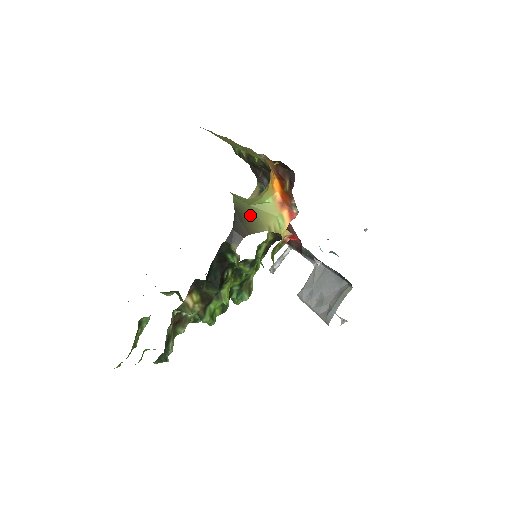
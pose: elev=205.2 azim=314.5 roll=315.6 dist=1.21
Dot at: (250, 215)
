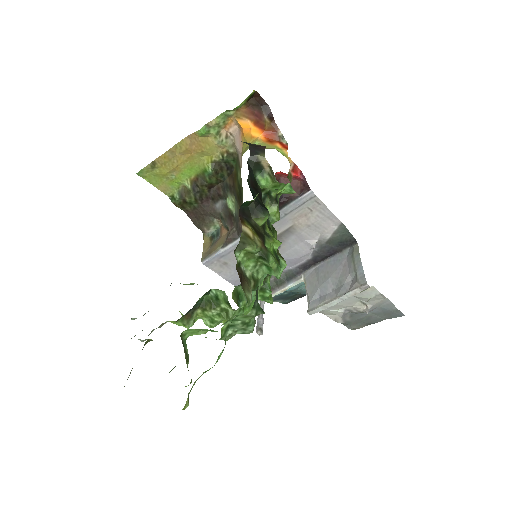
Dot at: occluded
